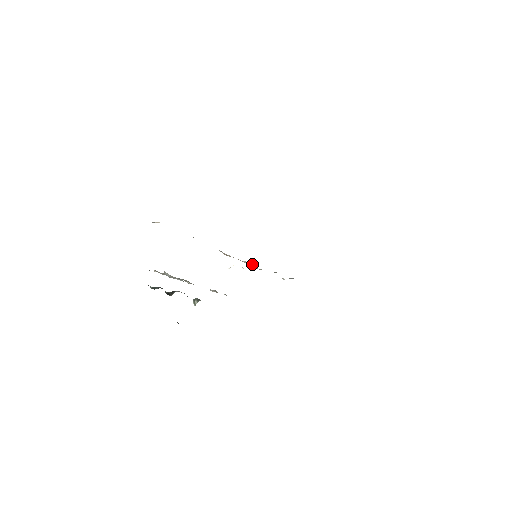
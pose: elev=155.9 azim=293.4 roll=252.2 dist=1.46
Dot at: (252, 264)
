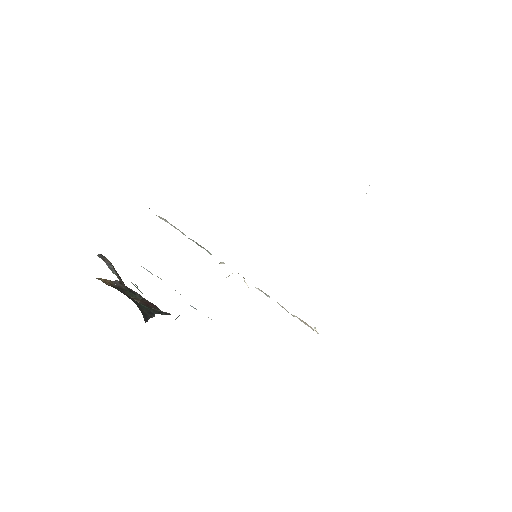
Dot at: occluded
